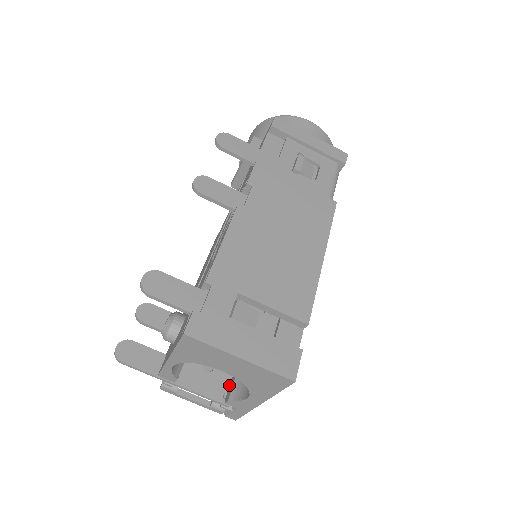
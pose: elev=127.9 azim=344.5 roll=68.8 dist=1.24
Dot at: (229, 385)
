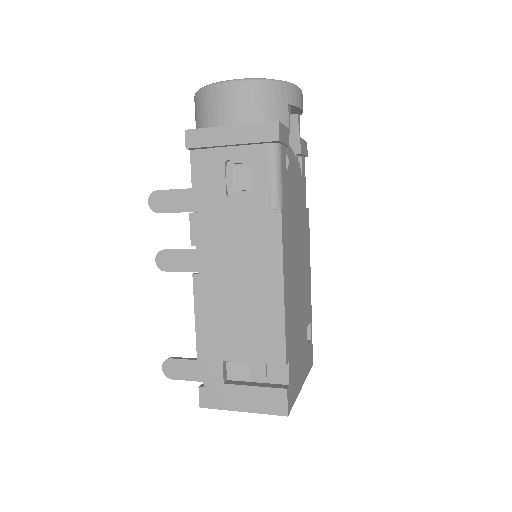
Dot at: occluded
